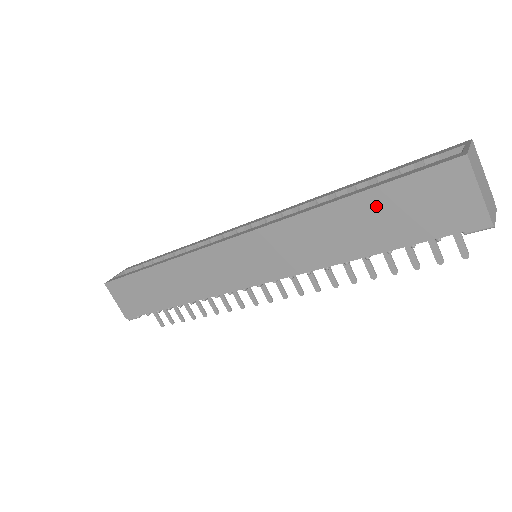
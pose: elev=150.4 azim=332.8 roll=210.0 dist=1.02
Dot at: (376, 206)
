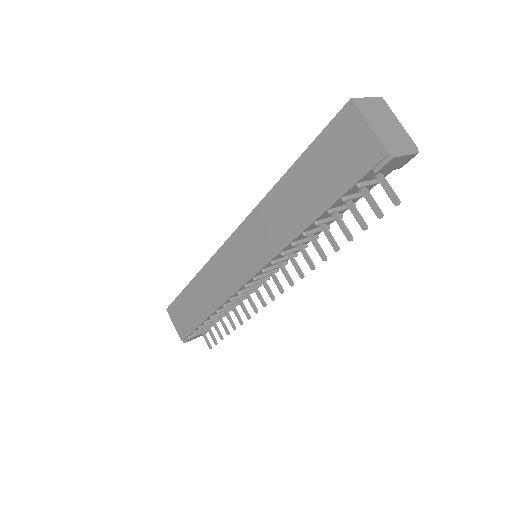
Dot at: (307, 170)
